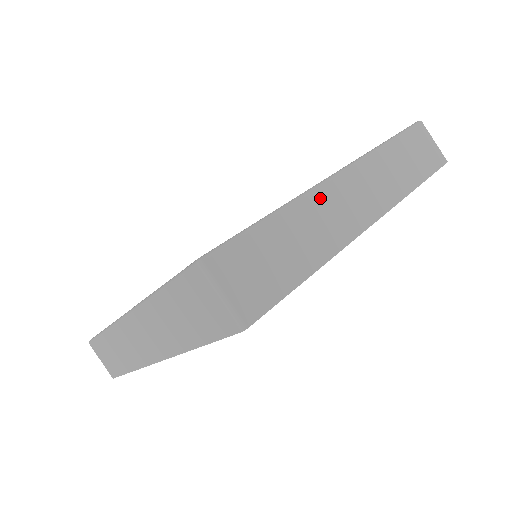
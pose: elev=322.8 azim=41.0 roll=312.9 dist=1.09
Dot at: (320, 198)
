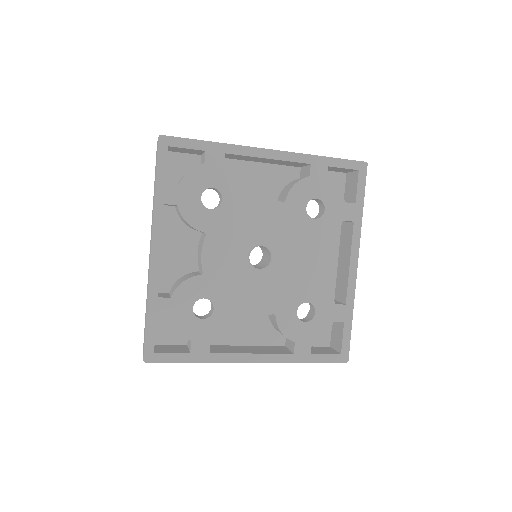
Dot at: occluded
